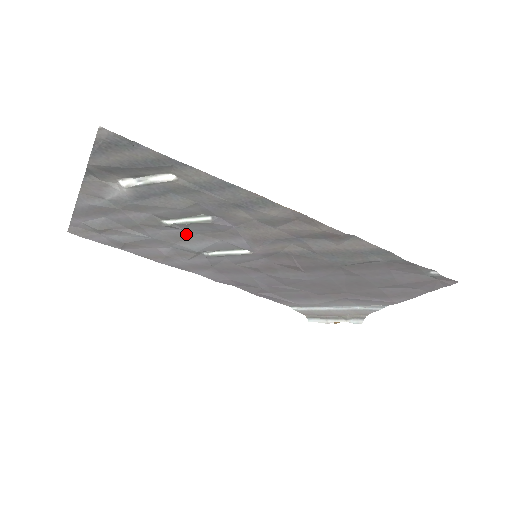
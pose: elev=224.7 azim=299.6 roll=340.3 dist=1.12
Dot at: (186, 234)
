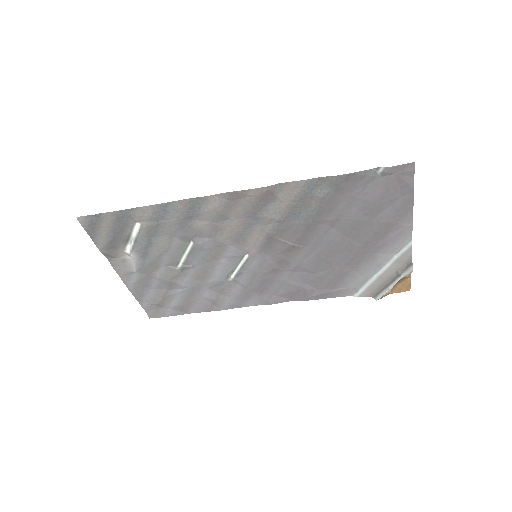
Dot at: (201, 269)
